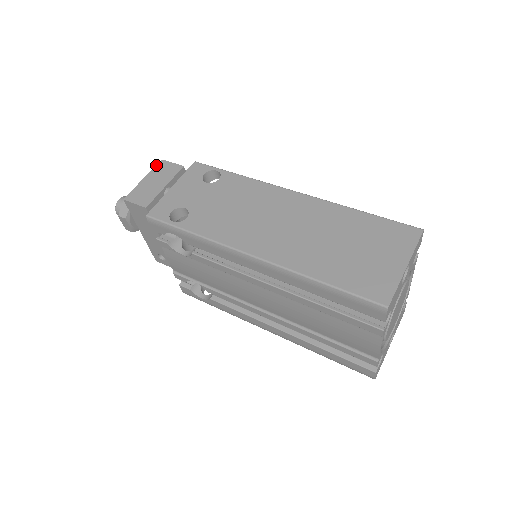
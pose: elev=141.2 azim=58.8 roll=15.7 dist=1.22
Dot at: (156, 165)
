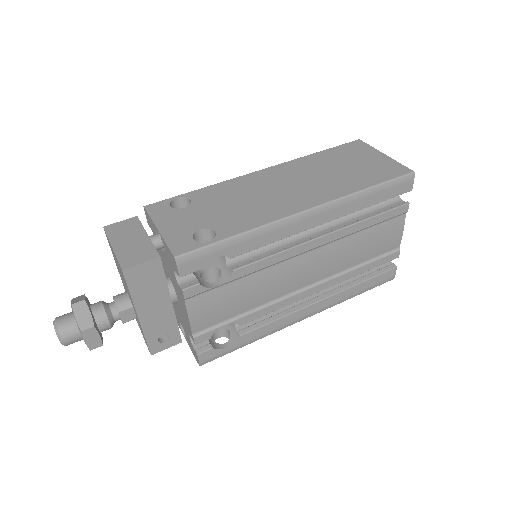
Dot at: (106, 232)
